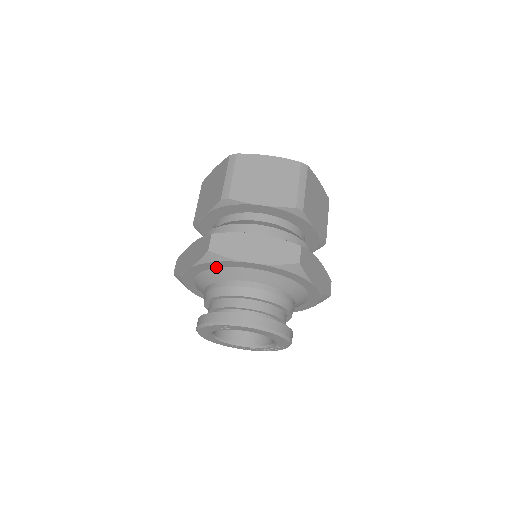
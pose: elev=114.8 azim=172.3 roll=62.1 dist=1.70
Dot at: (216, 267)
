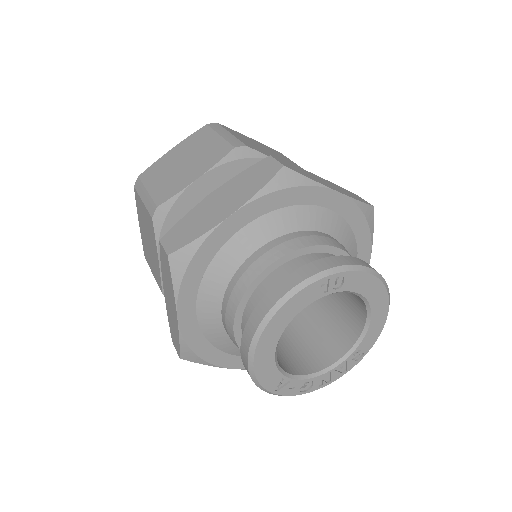
Dot at: (280, 206)
